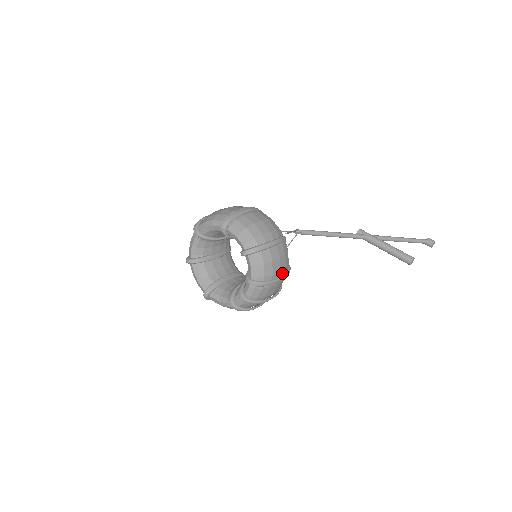
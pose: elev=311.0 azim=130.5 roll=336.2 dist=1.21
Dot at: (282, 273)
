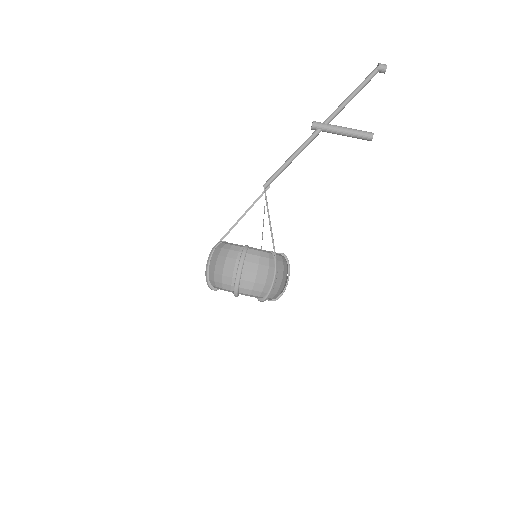
Dot at: (286, 275)
